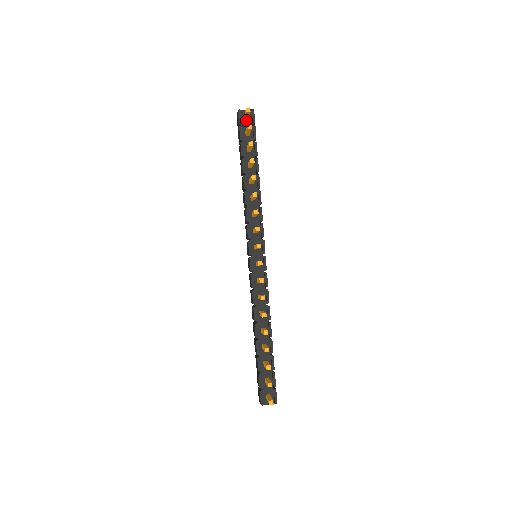
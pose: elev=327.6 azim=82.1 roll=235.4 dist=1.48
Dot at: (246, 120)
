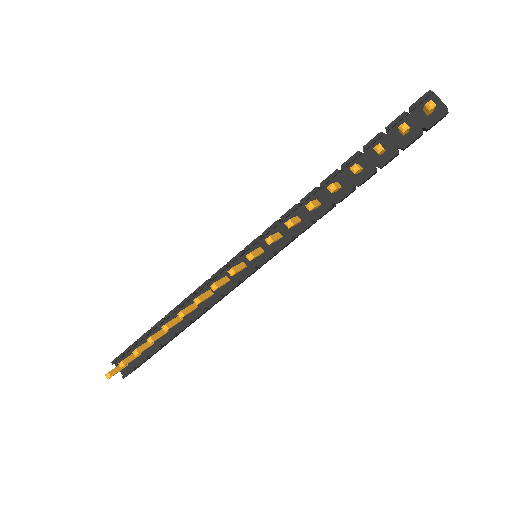
Dot at: (424, 113)
